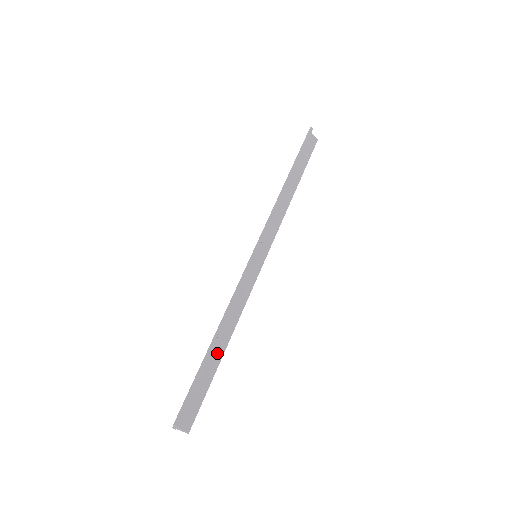
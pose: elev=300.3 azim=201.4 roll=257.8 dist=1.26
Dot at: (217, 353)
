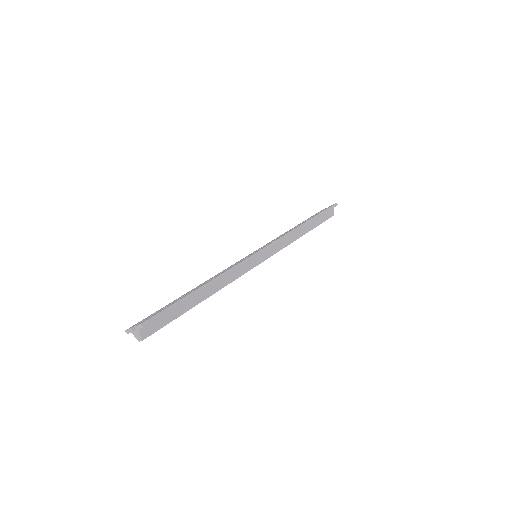
Dot at: (195, 299)
